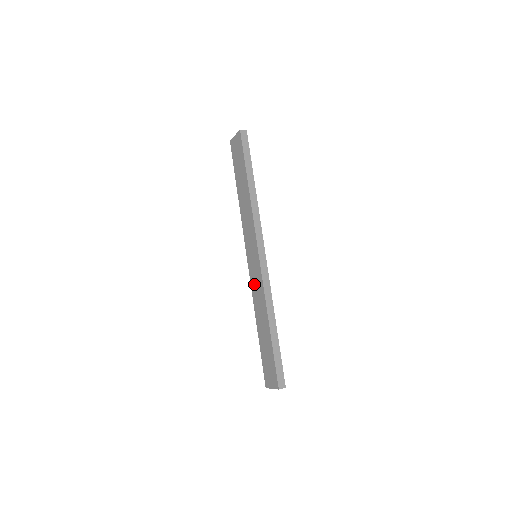
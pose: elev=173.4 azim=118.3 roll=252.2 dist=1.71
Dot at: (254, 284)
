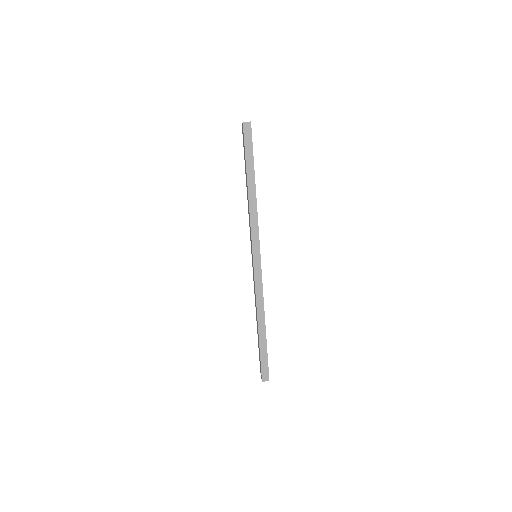
Dot at: occluded
